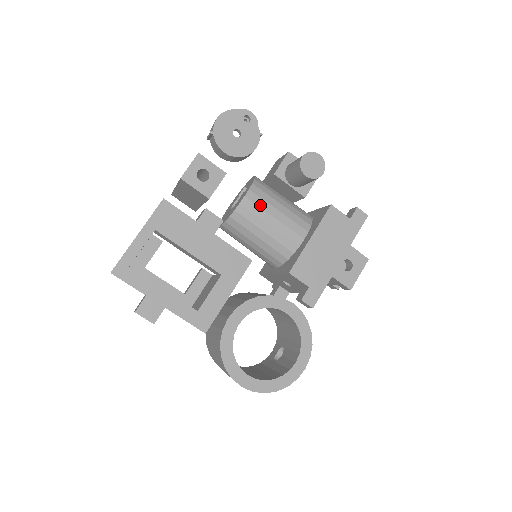
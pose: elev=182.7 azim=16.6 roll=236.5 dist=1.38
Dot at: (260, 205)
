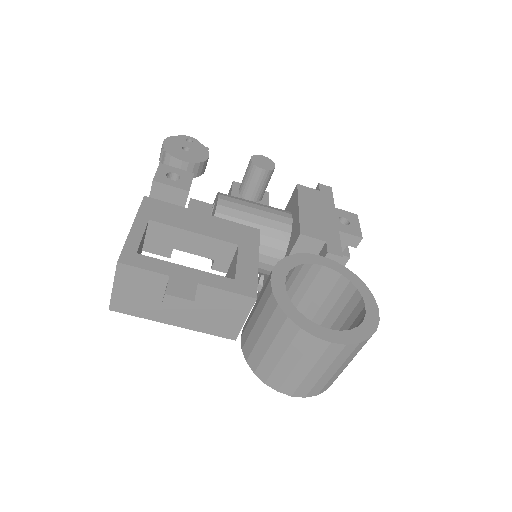
Dot at: (236, 202)
